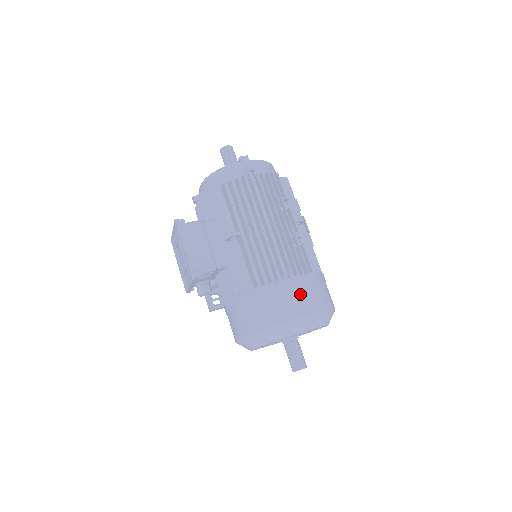
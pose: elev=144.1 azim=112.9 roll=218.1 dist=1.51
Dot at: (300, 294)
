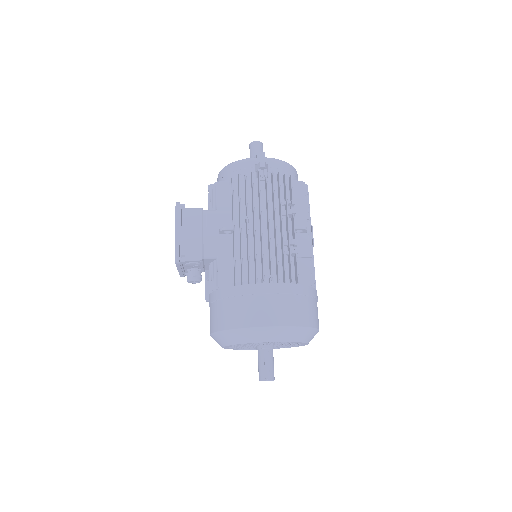
Dot at: (274, 302)
